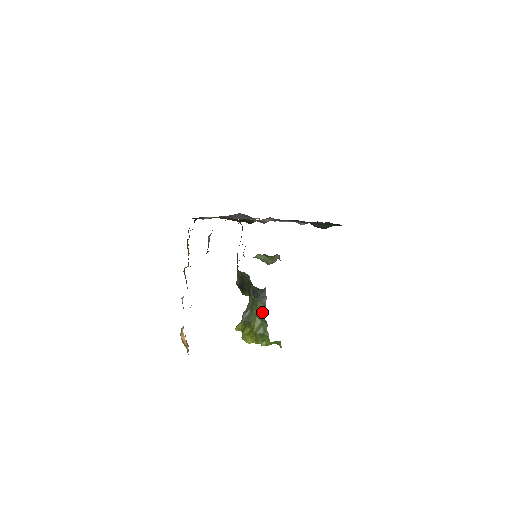
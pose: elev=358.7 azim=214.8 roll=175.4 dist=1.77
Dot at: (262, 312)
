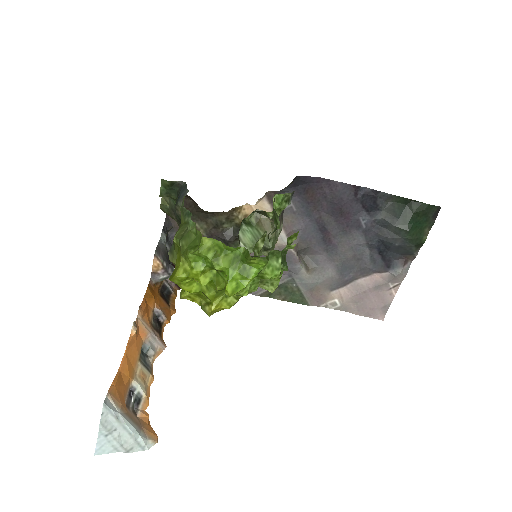
Dot at: (182, 207)
